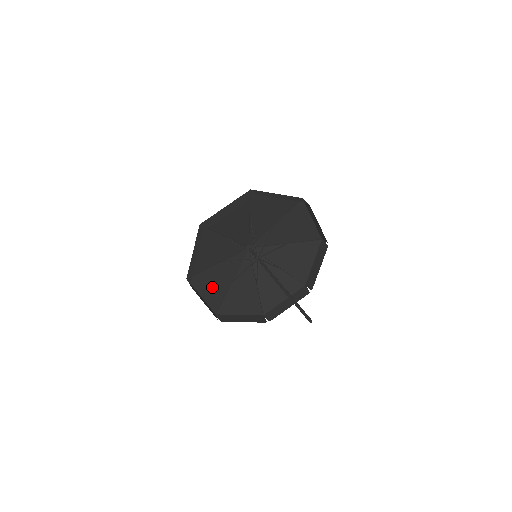
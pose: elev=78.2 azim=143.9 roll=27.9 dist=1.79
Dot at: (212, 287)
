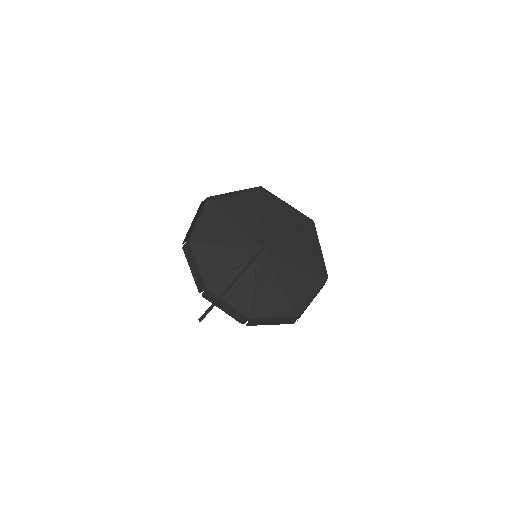
Dot at: (211, 262)
